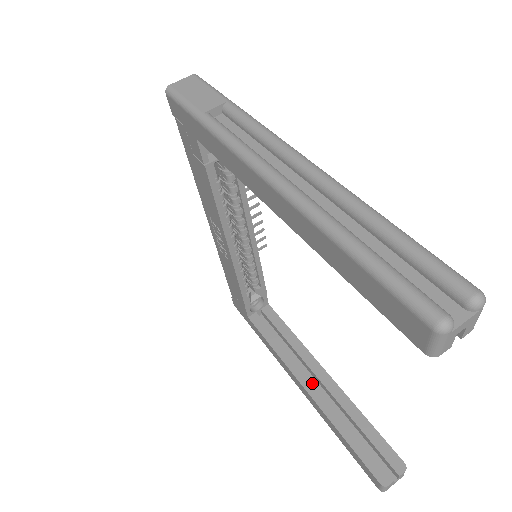
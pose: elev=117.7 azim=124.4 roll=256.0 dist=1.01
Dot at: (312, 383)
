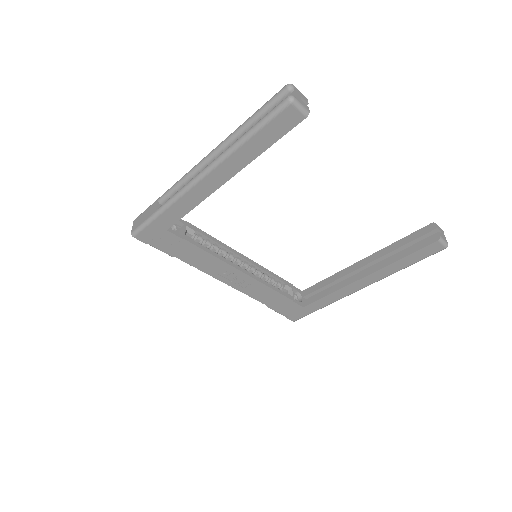
Dot at: (362, 272)
